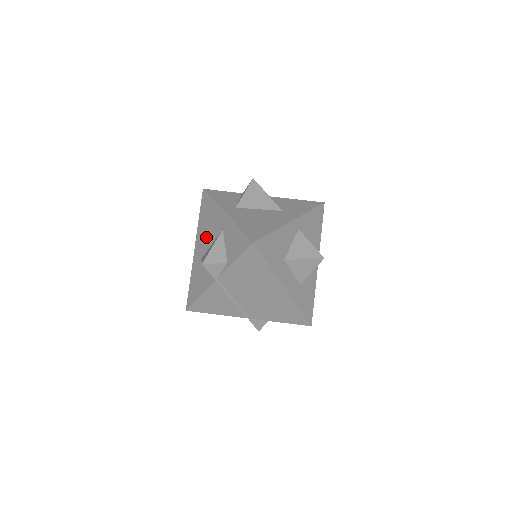
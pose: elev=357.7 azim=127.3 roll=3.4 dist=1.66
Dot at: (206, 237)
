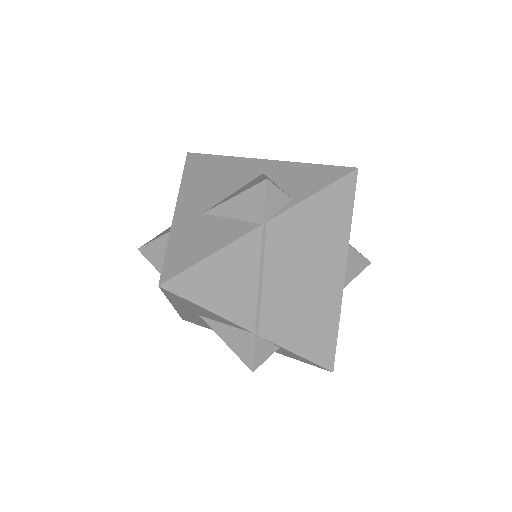
Dot at: (213, 189)
